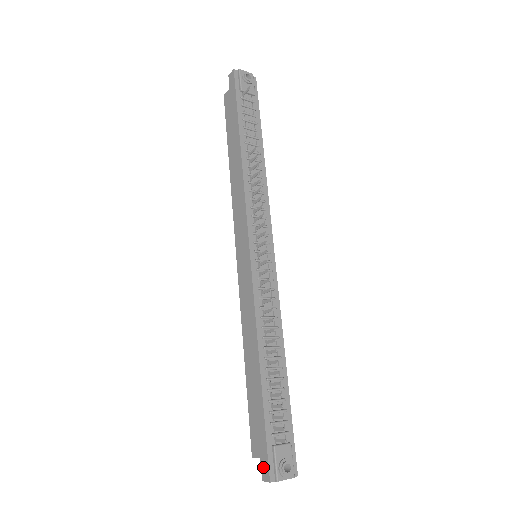
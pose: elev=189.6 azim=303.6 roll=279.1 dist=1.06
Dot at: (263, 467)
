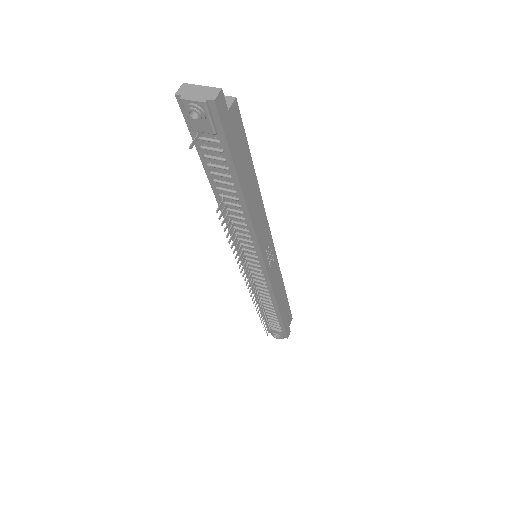
Dot at: occluded
